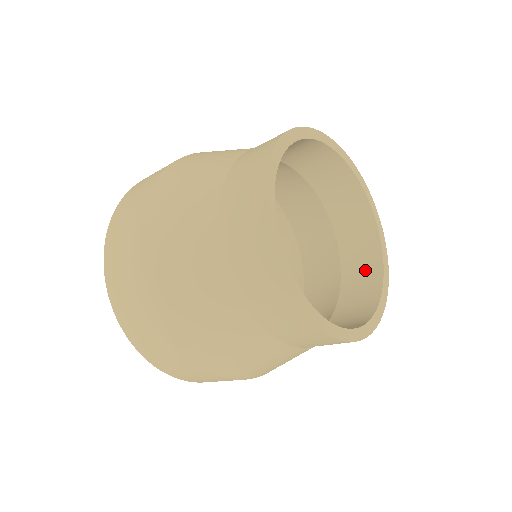
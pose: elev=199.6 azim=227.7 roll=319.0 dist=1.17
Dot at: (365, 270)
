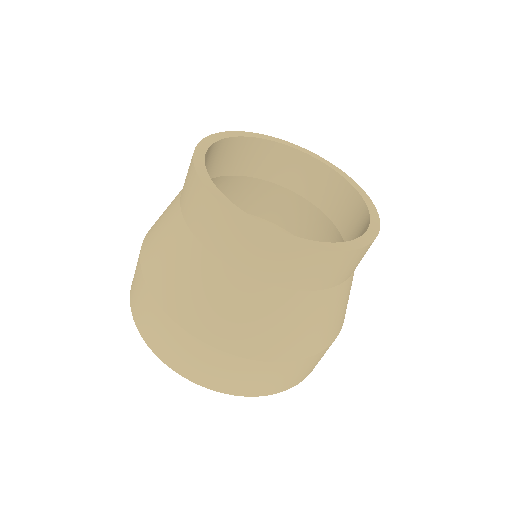
Dot at: occluded
